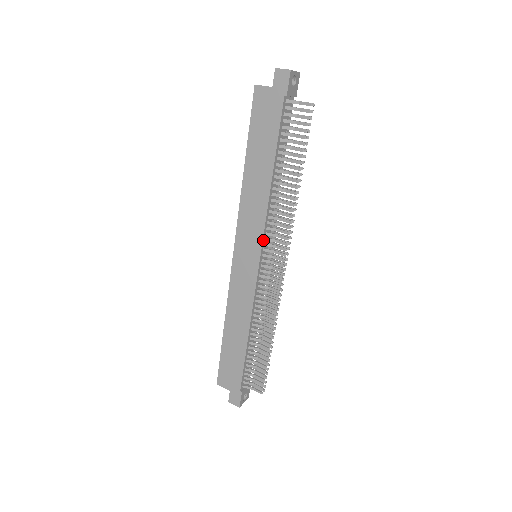
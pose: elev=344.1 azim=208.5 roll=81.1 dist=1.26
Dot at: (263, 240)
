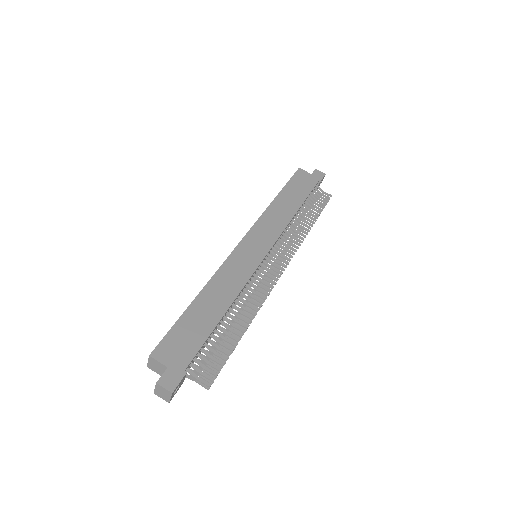
Dot at: (275, 243)
